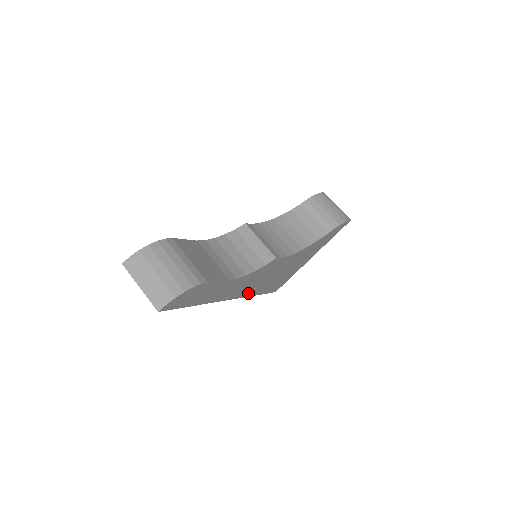
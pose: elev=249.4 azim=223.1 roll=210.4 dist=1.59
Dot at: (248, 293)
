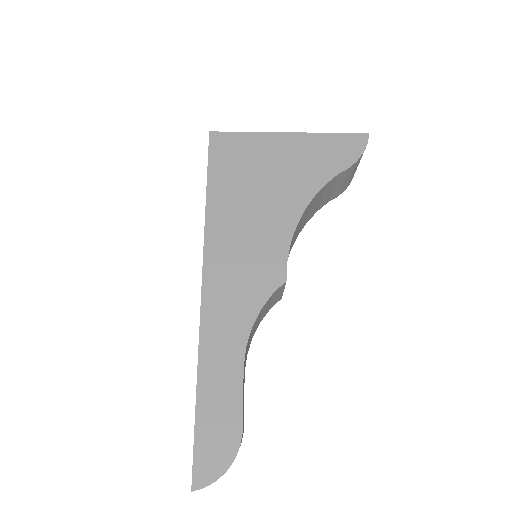
Dot at: occluded
